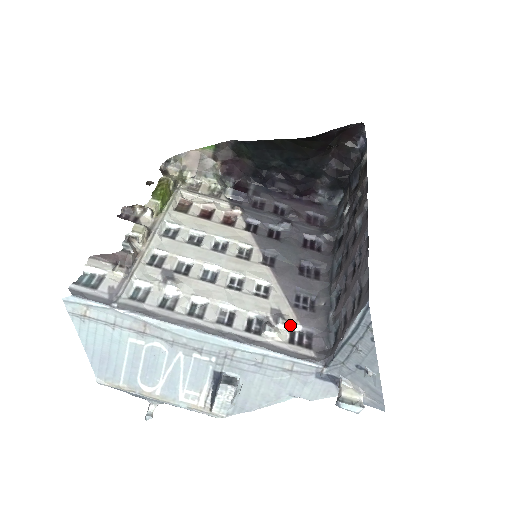
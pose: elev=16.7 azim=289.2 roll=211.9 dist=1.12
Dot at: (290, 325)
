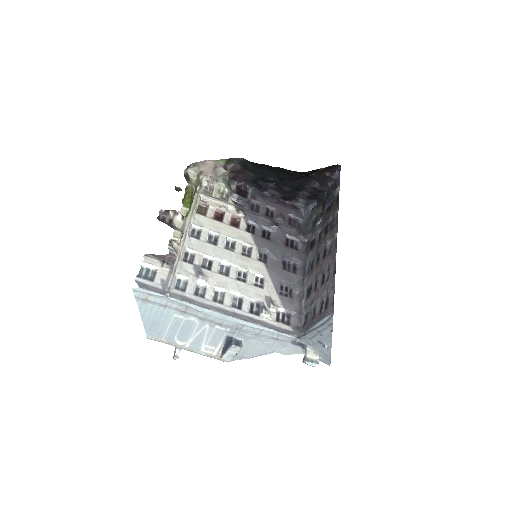
Dot at: (277, 308)
